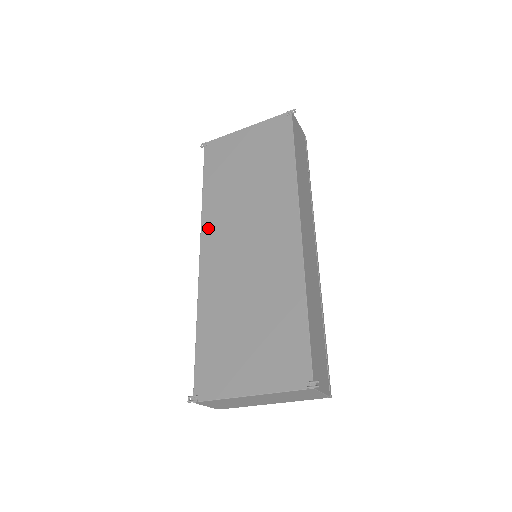
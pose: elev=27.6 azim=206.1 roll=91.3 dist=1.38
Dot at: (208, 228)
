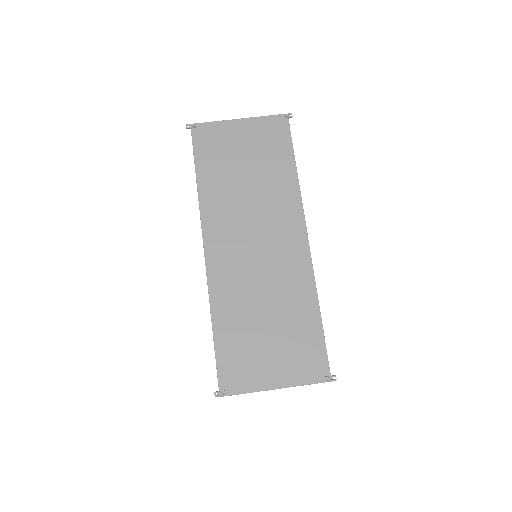
Dot at: (210, 225)
